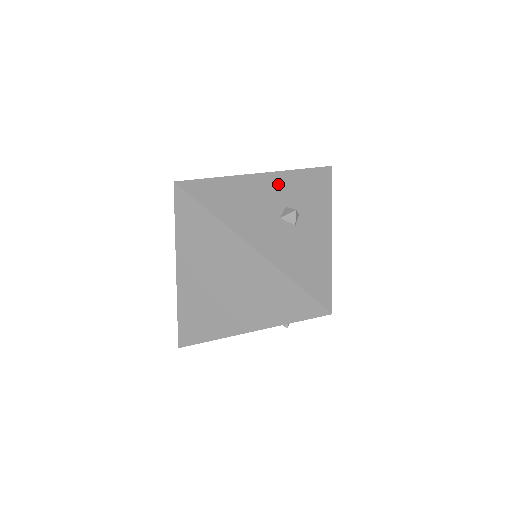
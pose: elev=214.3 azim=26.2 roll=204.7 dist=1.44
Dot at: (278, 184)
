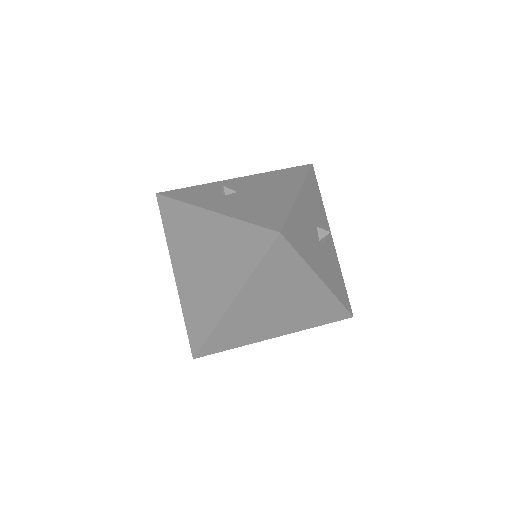
Dot at: (307, 201)
